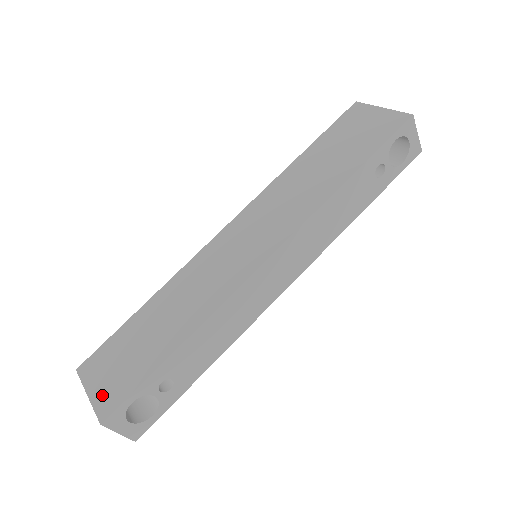
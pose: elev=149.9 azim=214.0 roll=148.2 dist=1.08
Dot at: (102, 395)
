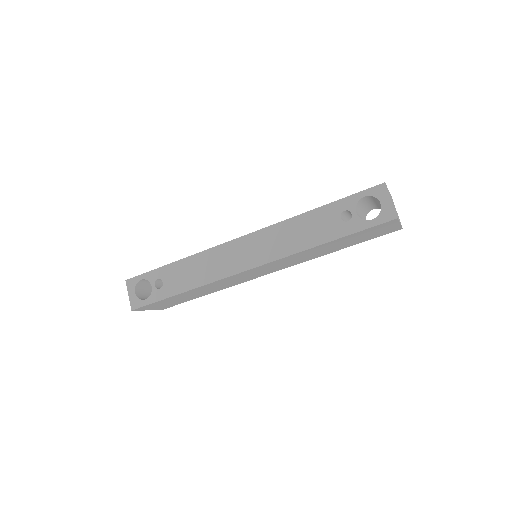
Dot at: occluded
